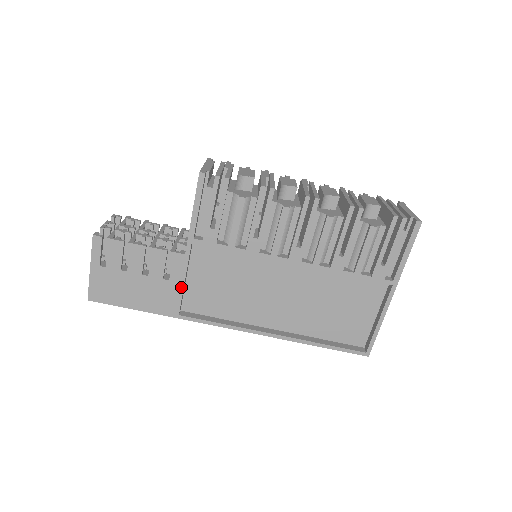
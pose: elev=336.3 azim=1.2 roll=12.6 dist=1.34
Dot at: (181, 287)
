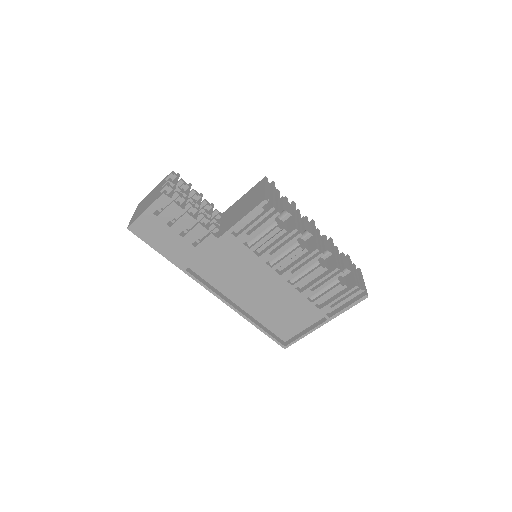
Dot at: (200, 255)
